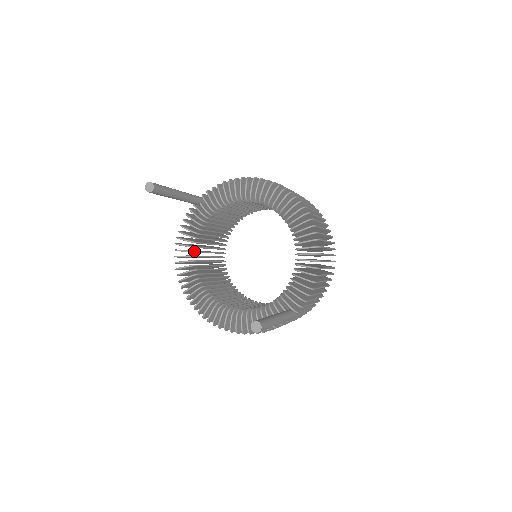
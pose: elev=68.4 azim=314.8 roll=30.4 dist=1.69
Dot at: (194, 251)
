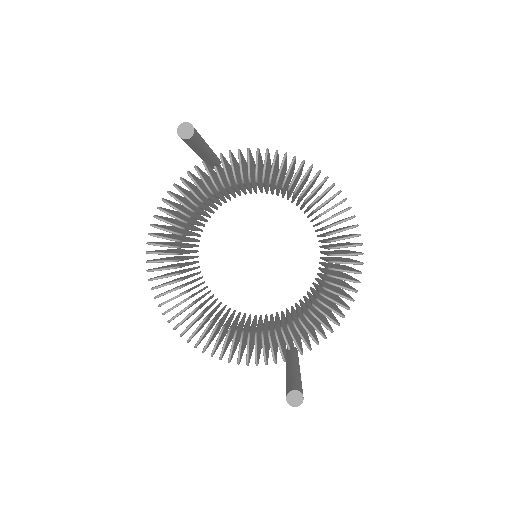
Dot at: (183, 227)
